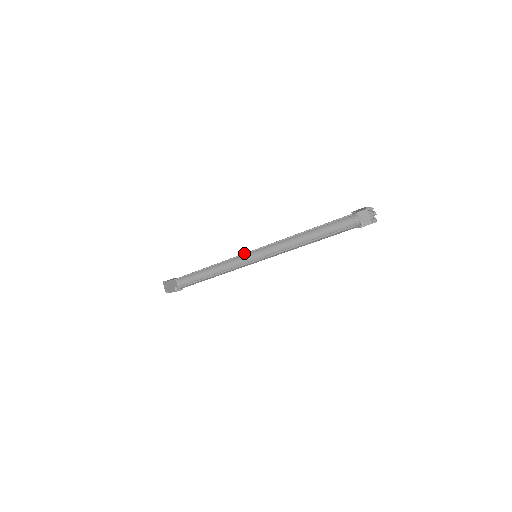
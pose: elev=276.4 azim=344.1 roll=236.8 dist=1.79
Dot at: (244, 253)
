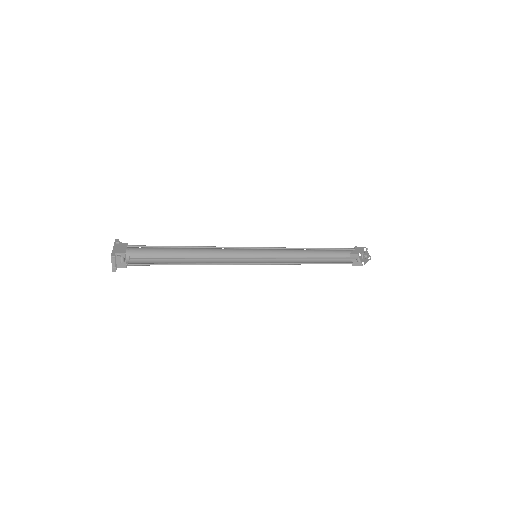
Dot at: (247, 247)
